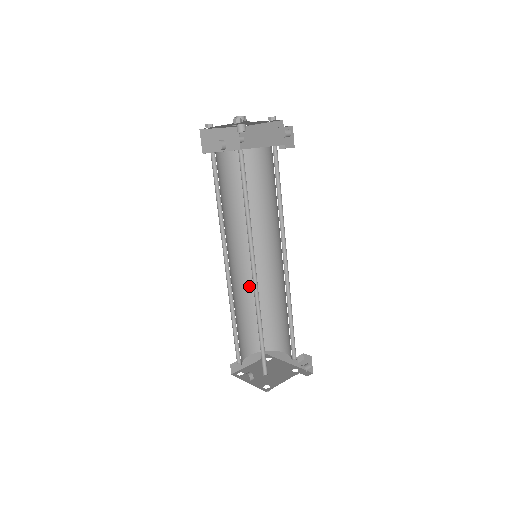
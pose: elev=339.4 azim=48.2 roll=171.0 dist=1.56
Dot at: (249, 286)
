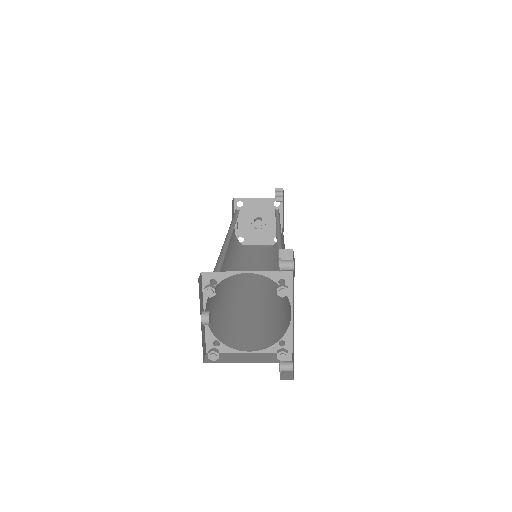
Dot at: (264, 301)
